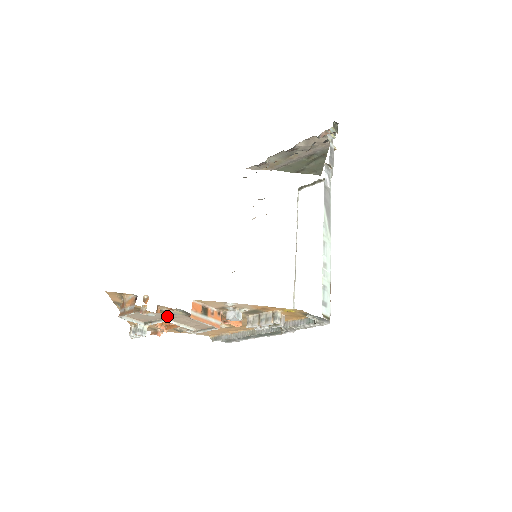
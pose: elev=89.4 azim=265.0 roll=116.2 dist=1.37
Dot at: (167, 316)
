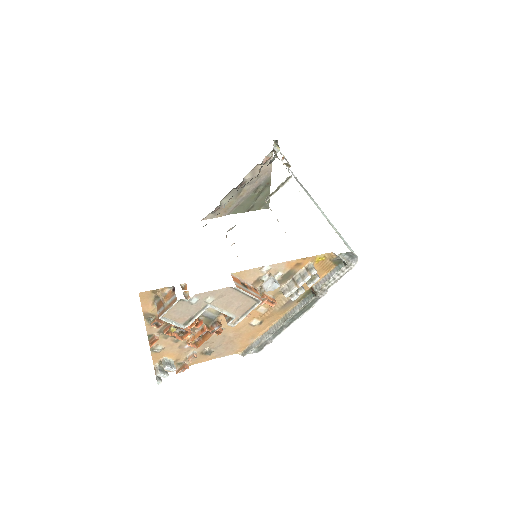
Dot at: (211, 297)
